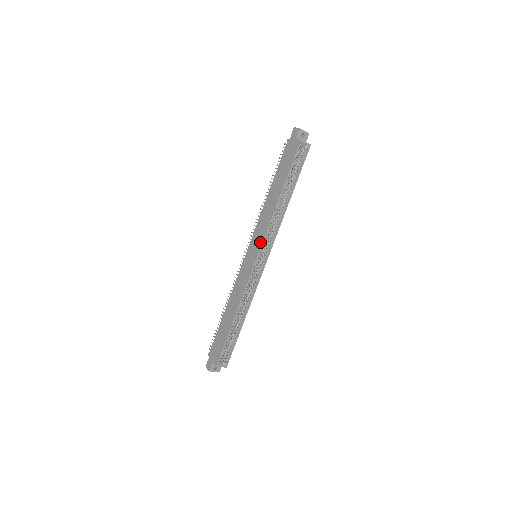
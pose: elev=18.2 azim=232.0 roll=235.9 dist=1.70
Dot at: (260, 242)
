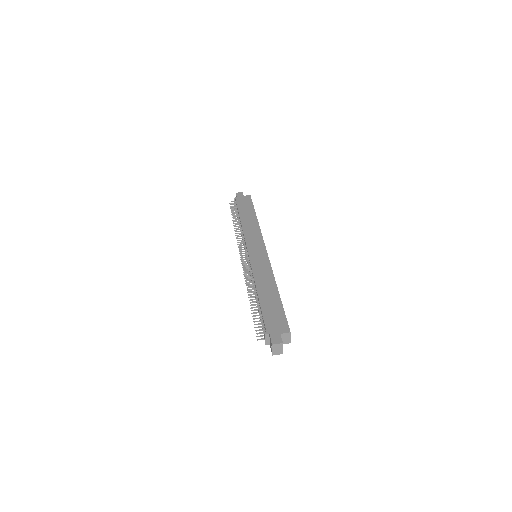
Dot at: (261, 241)
